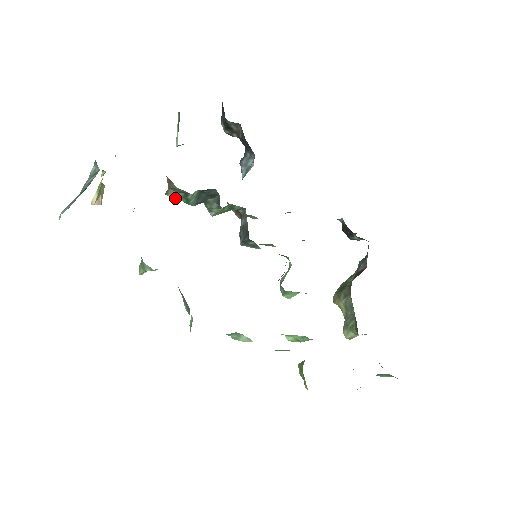
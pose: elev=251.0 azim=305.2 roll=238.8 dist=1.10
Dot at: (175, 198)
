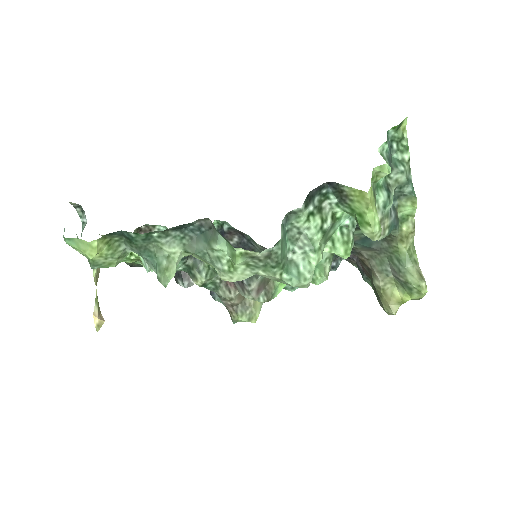
Dot at: occluded
